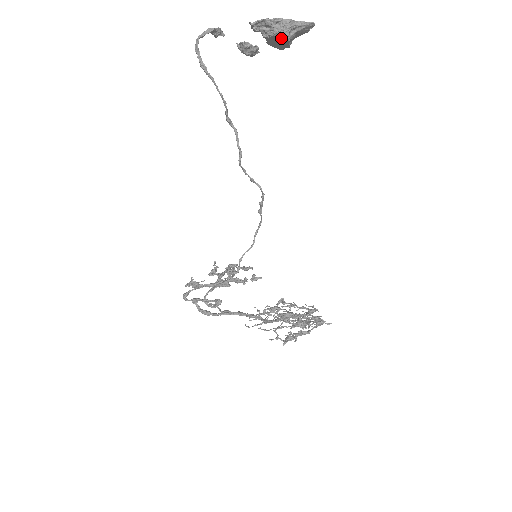
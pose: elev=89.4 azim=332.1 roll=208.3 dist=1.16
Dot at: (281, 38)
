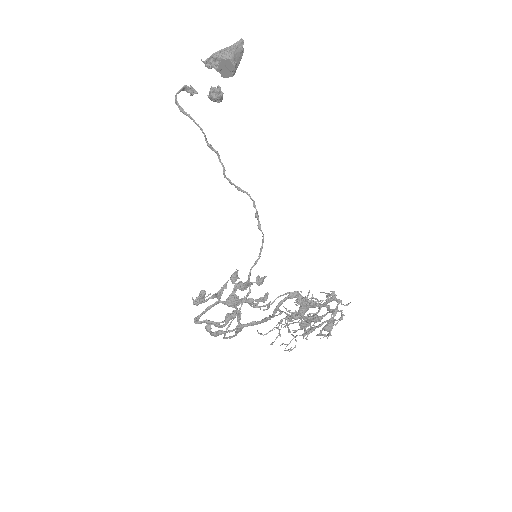
Dot at: (224, 60)
